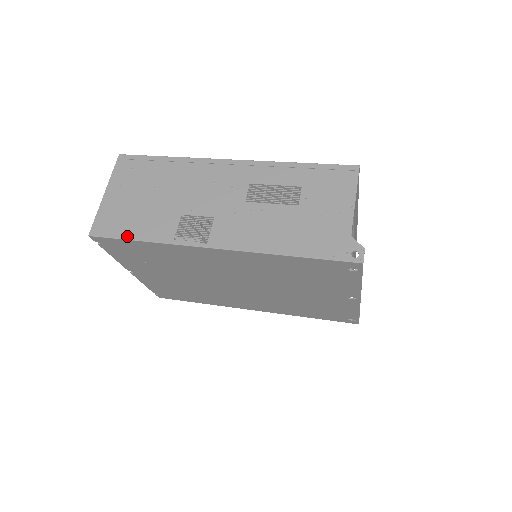
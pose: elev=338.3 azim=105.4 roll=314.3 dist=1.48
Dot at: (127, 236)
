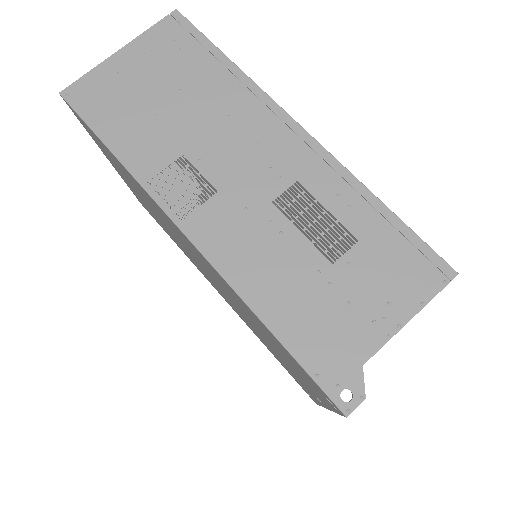
Dot at: (100, 131)
